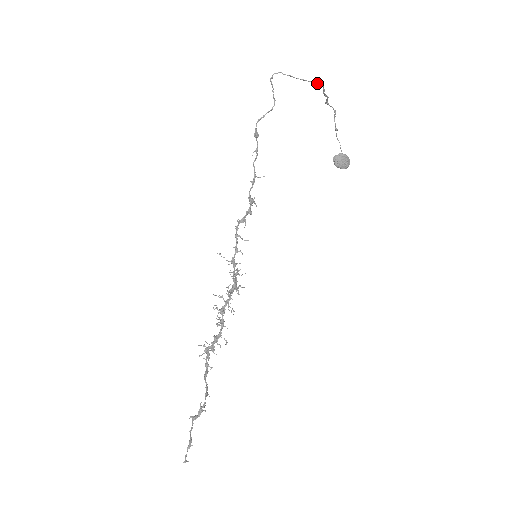
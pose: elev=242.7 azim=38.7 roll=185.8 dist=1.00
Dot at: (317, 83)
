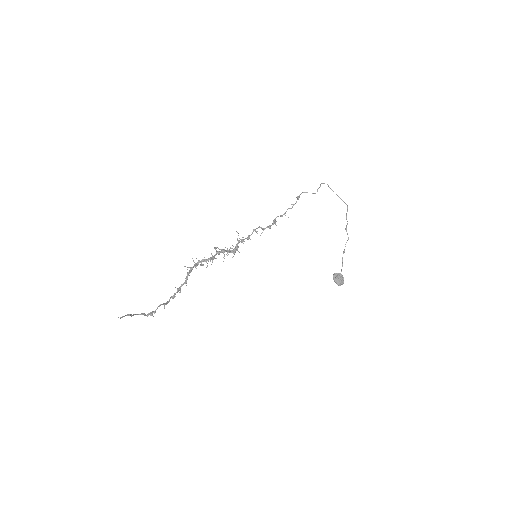
Dot at: (345, 203)
